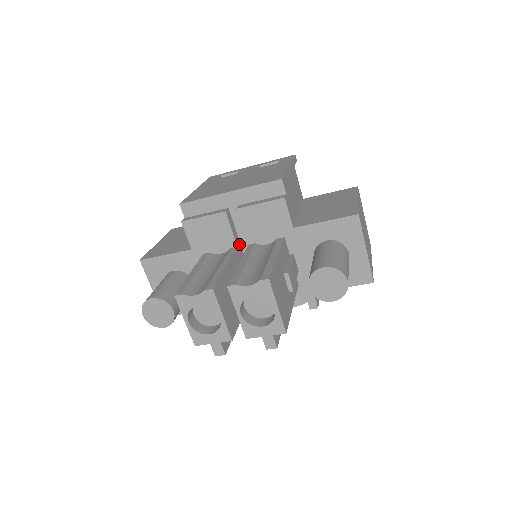
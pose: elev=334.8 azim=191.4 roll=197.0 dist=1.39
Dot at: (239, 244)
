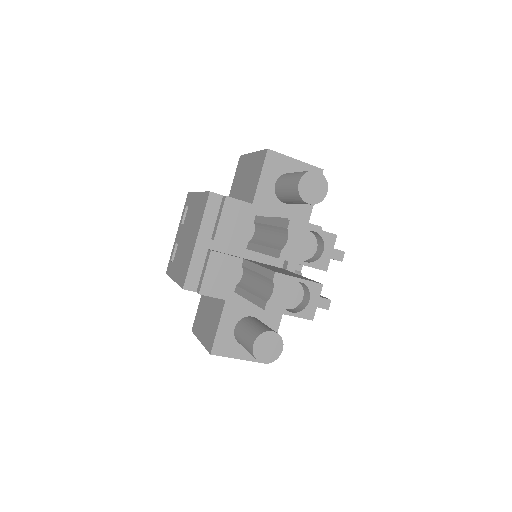
Dot at: occluded
